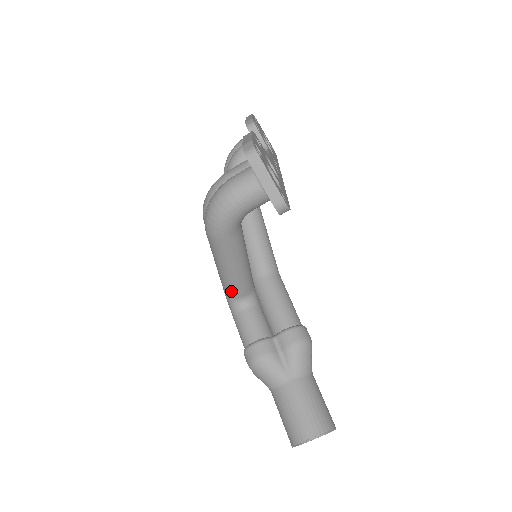
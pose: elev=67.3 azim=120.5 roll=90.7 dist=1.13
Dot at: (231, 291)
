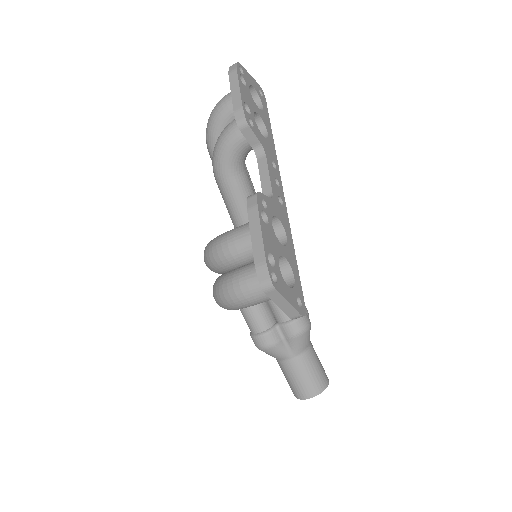
Dot at: occluded
